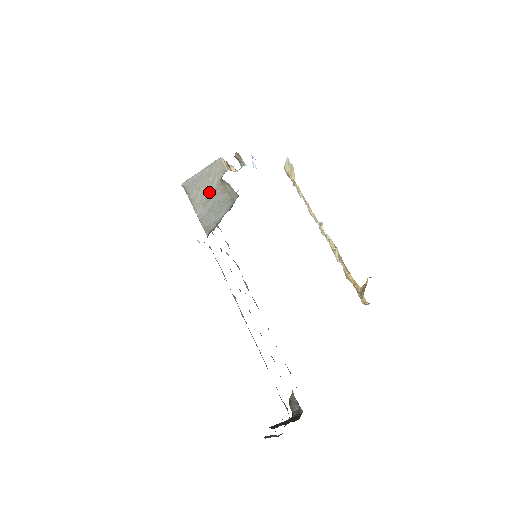
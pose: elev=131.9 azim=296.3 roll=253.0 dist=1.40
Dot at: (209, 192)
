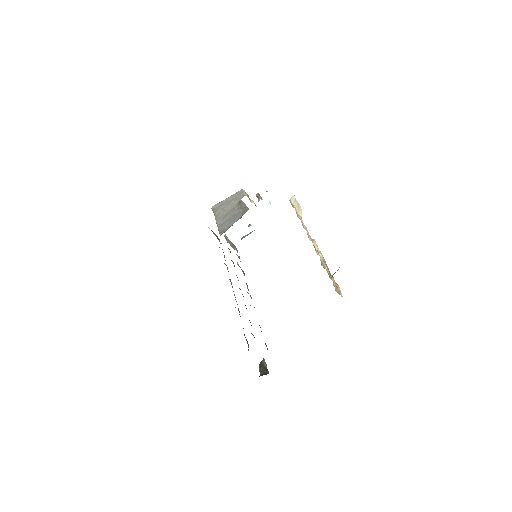
Dot at: (229, 210)
